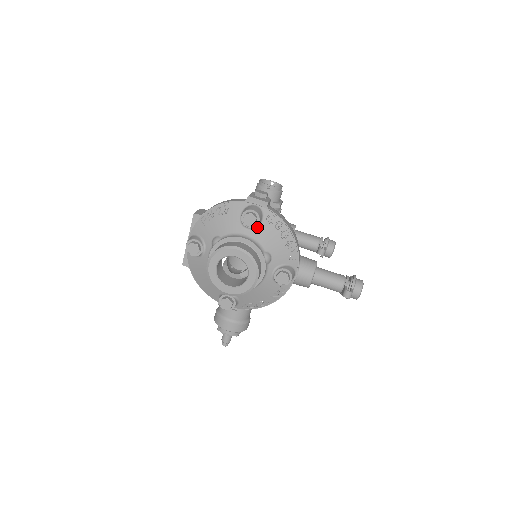
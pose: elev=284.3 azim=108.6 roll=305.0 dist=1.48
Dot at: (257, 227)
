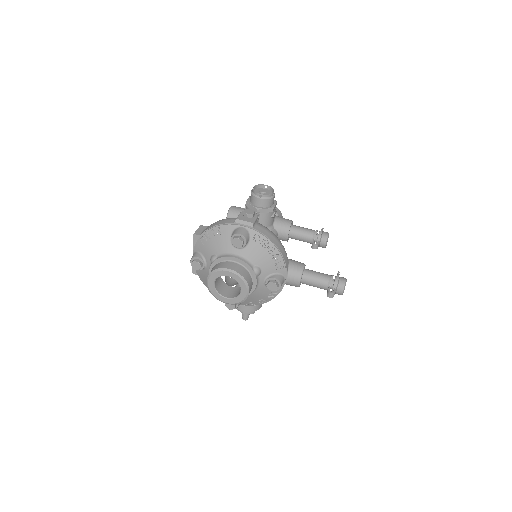
Dot at: (246, 246)
